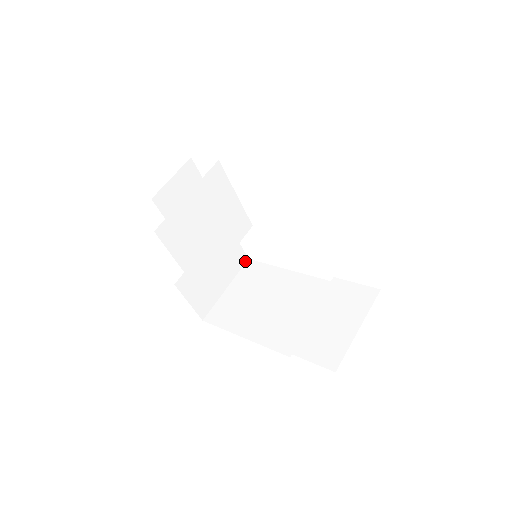
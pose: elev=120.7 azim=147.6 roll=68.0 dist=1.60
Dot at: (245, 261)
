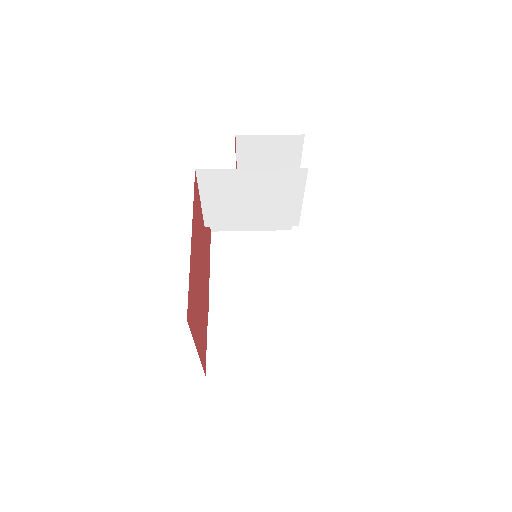
Dot at: (287, 229)
